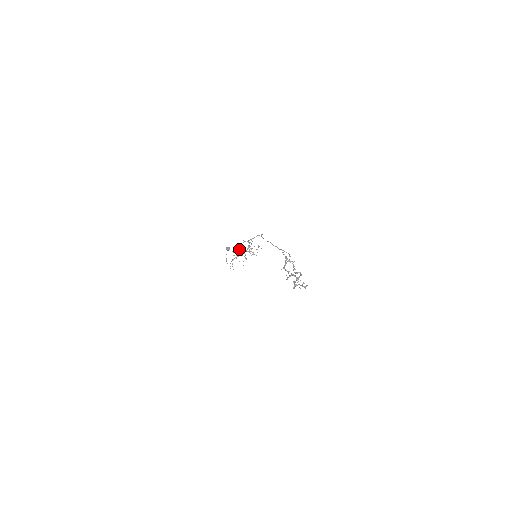
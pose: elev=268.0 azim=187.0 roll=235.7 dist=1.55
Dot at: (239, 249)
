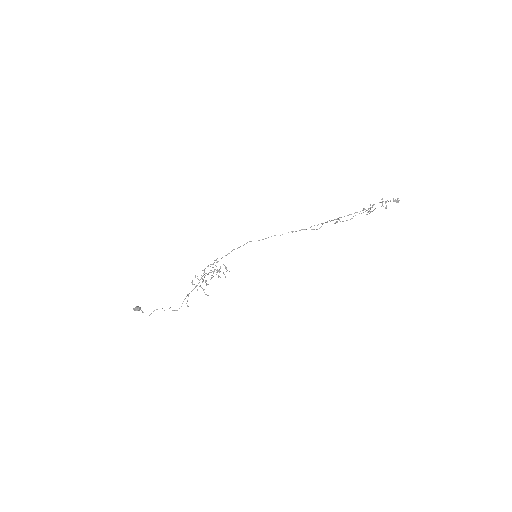
Dot at: (205, 273)
